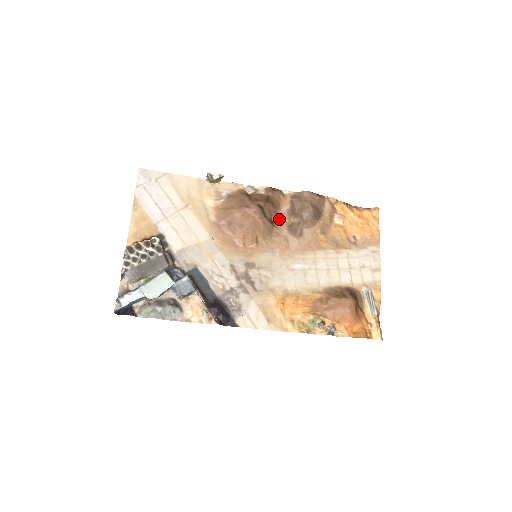
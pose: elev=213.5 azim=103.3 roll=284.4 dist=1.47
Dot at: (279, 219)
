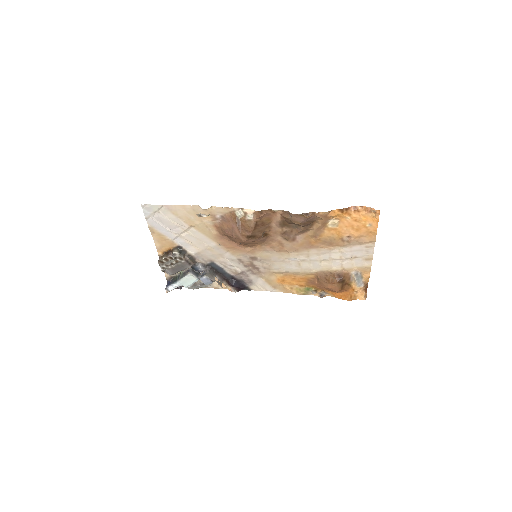
Dot at: (272, 229)
